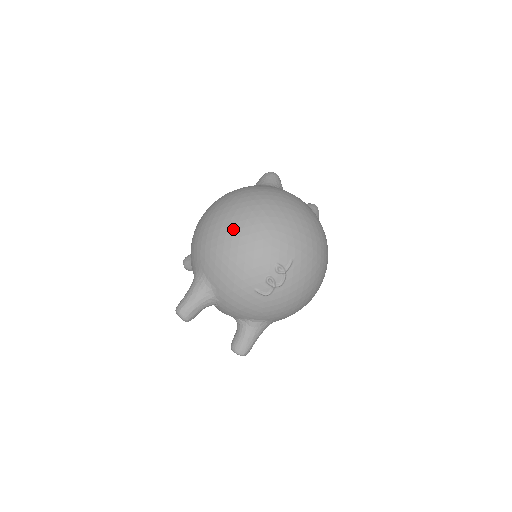
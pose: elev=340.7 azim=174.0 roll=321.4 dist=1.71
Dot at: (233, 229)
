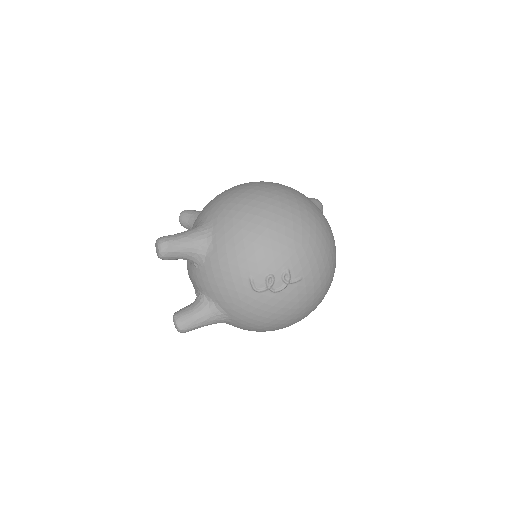
Dot at: (274, 211)
